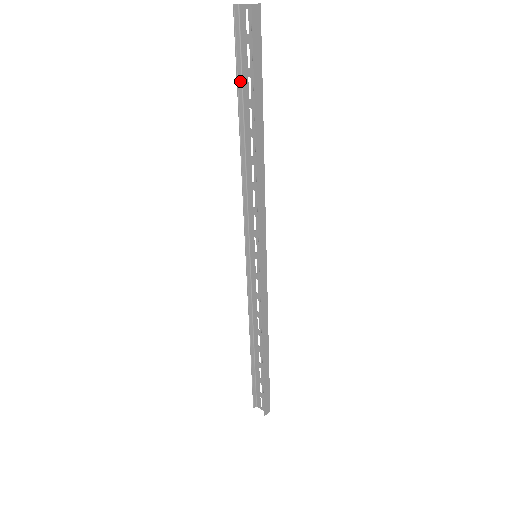
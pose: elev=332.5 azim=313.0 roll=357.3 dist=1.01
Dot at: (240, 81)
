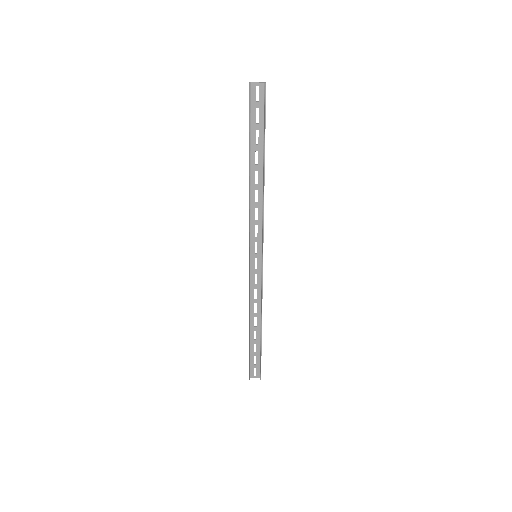
Dot at: (250, 133)
